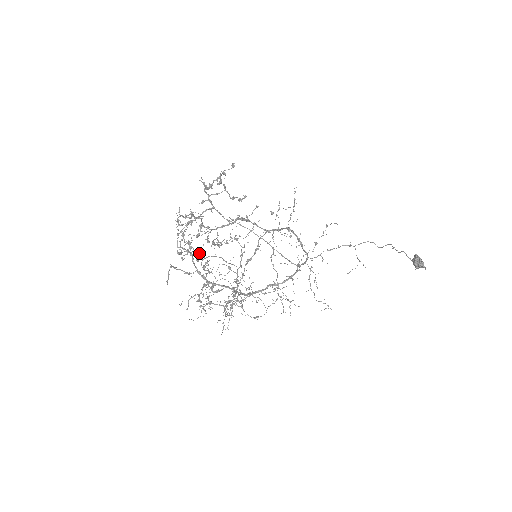
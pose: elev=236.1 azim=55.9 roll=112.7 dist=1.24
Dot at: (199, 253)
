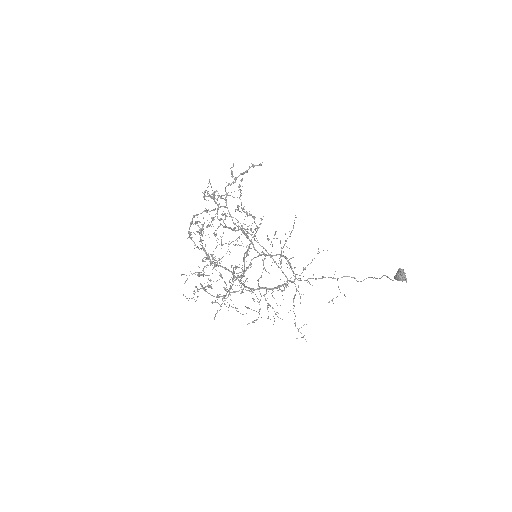
Dot at: occluded
